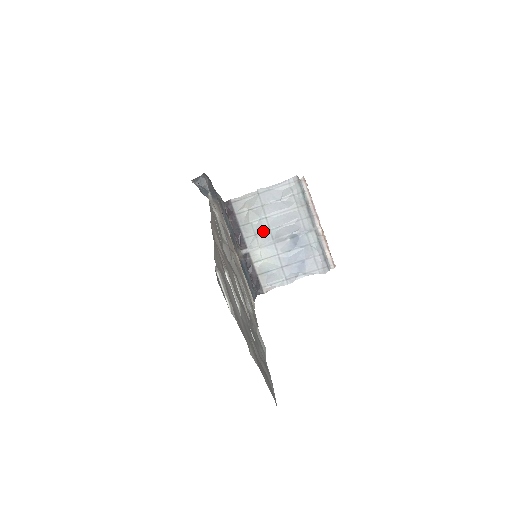
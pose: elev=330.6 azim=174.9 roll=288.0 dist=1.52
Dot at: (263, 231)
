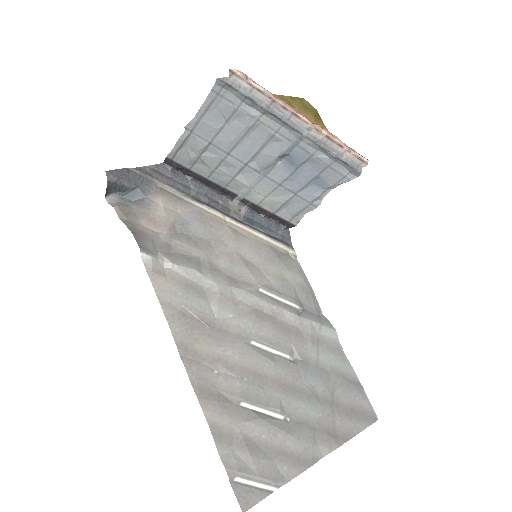
Dot at: (239, 170)
